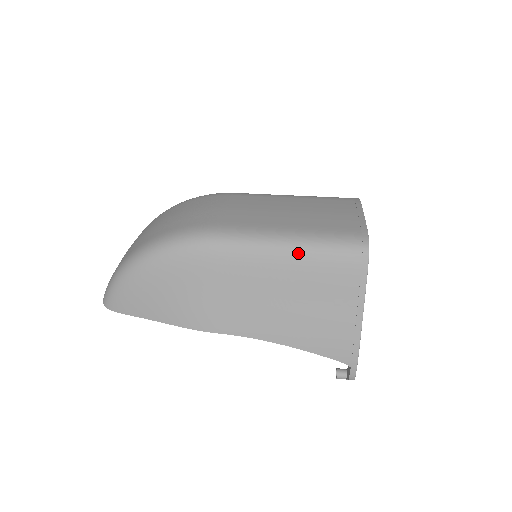
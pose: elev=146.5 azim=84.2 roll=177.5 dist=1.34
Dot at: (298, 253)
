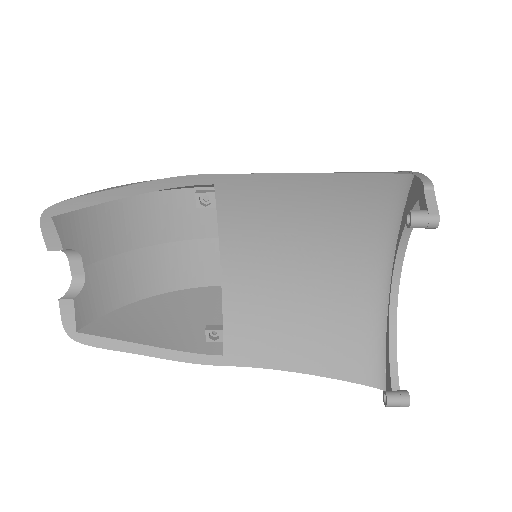
Dot at: occluded
